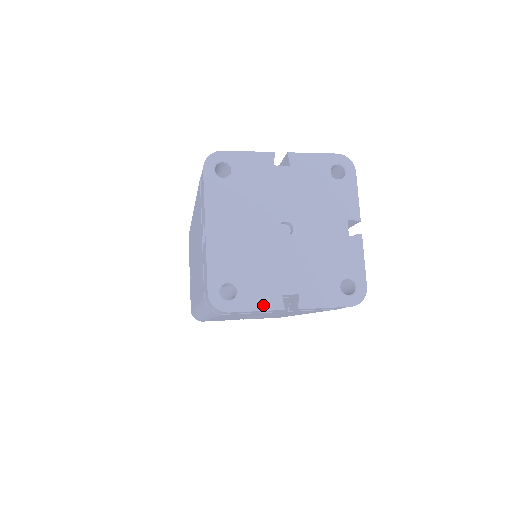
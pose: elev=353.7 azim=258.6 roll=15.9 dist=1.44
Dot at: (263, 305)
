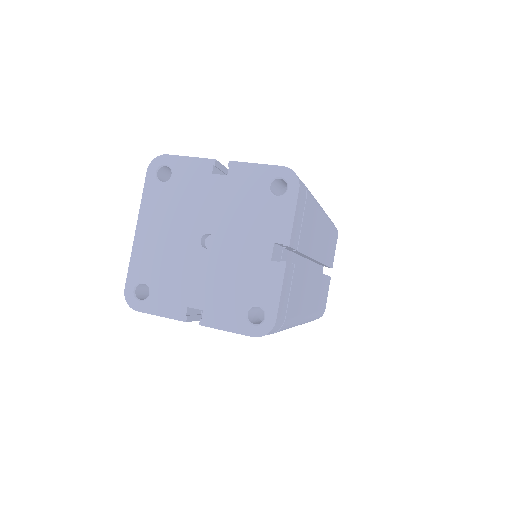
Dot at: (168, 312)
